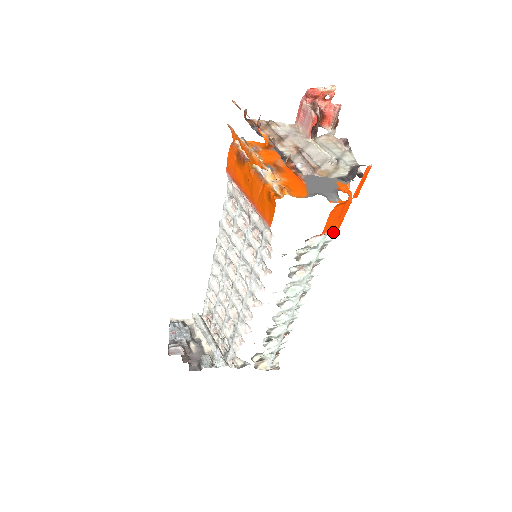
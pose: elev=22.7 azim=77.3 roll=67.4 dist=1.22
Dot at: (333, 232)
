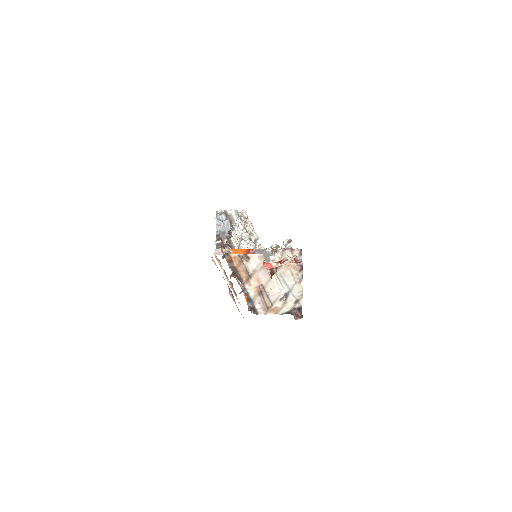
Dot at: occluded
